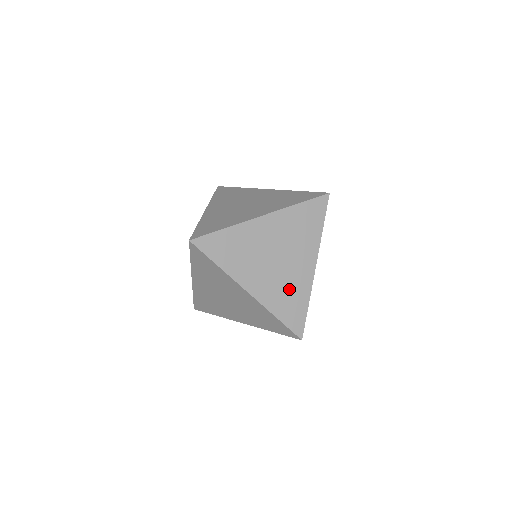
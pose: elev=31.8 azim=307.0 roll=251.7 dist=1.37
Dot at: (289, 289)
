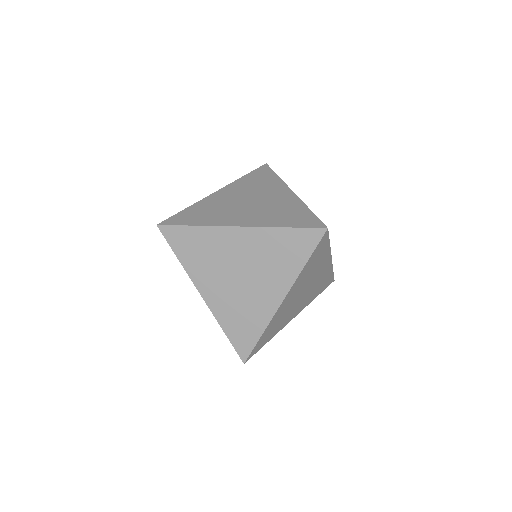
Dot at: (245, 310)
